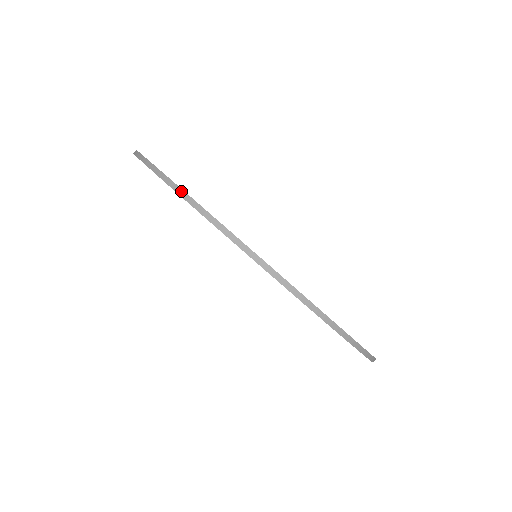
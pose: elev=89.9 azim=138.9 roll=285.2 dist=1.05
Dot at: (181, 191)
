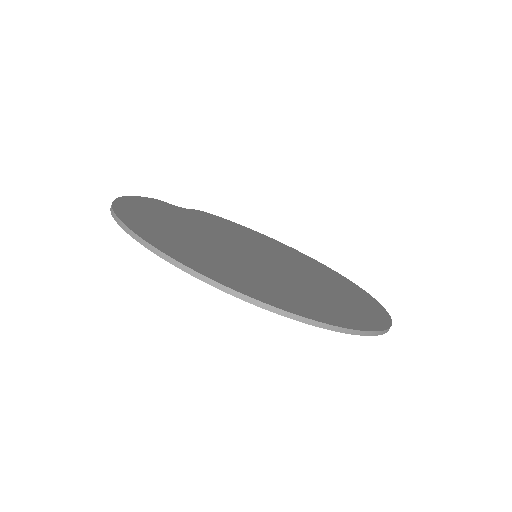
Dot at: (114, 214)
